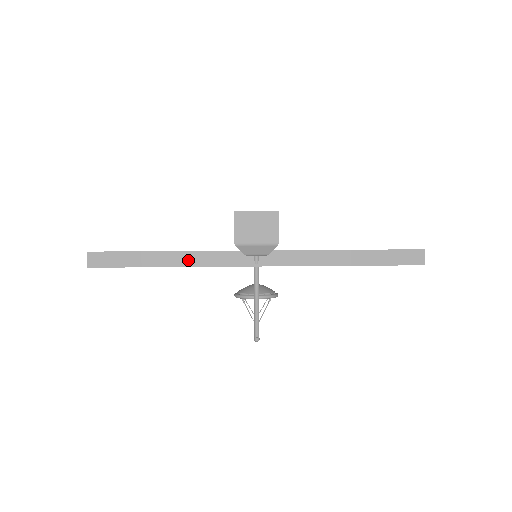
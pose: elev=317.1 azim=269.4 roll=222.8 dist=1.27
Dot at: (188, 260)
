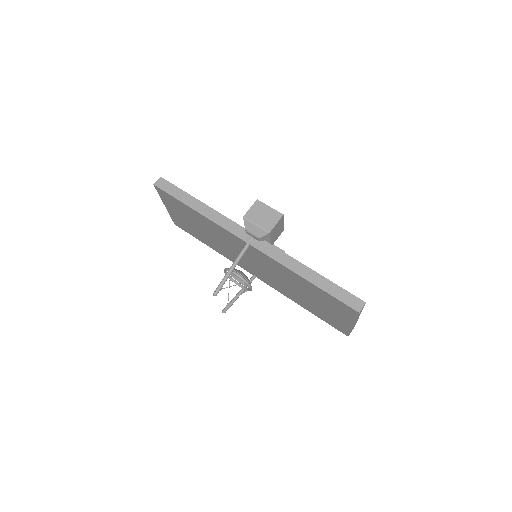
Dot at: (211, 215)
